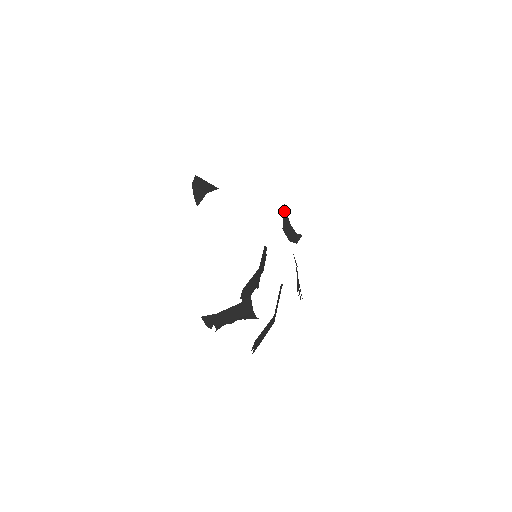
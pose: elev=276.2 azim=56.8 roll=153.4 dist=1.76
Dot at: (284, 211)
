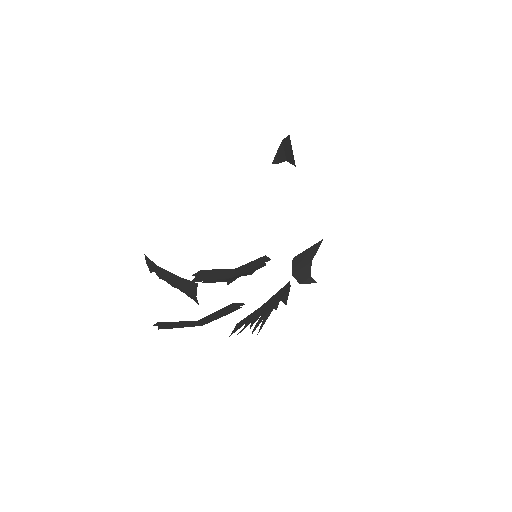
Dot at: (315, 245)
